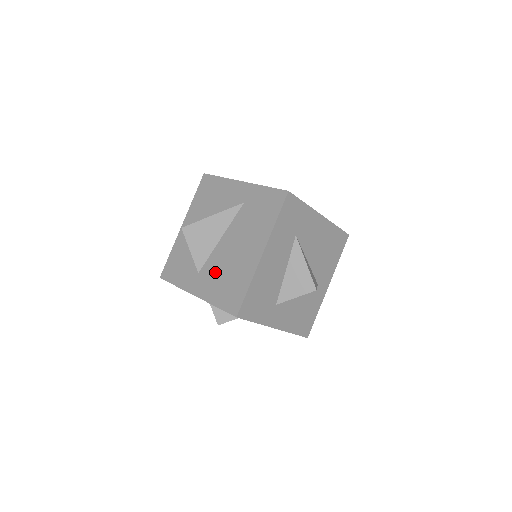
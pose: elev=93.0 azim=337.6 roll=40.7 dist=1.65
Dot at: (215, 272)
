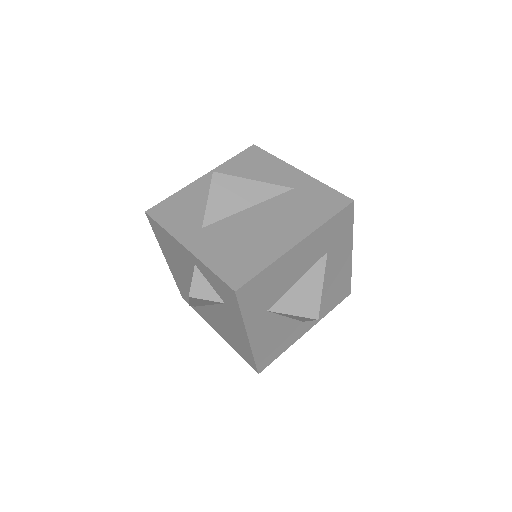
Dot at: (226, 236)
